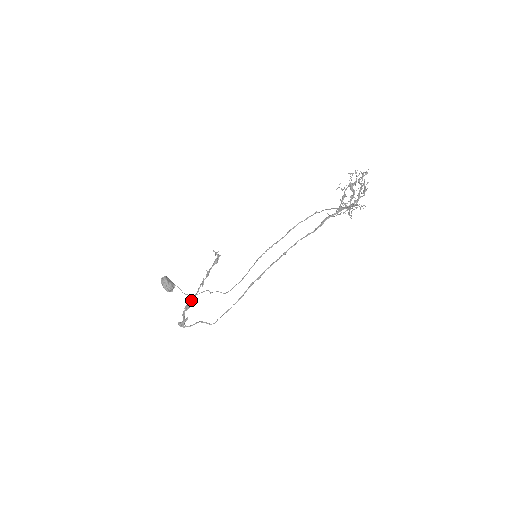
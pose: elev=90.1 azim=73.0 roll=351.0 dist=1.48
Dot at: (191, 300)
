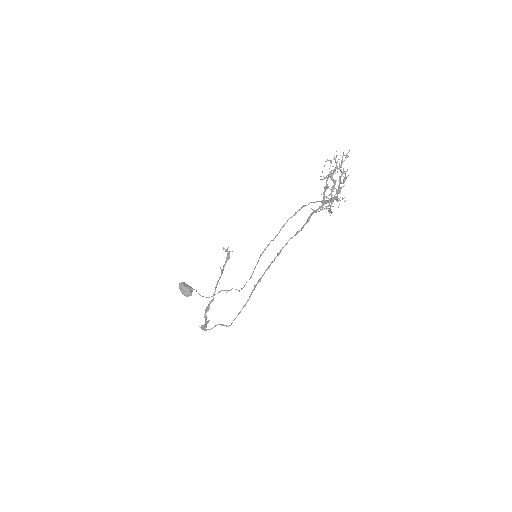
Dot at: (210, 301)
